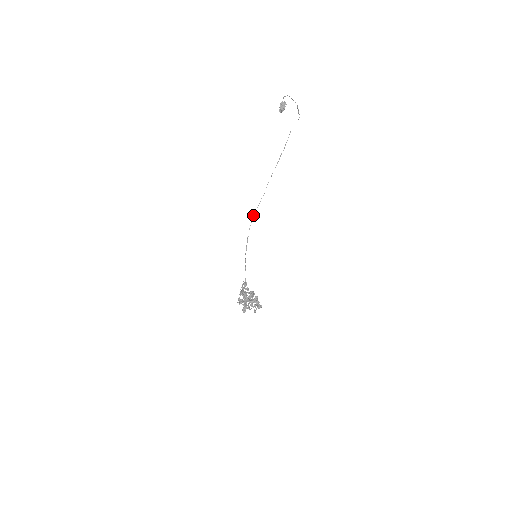
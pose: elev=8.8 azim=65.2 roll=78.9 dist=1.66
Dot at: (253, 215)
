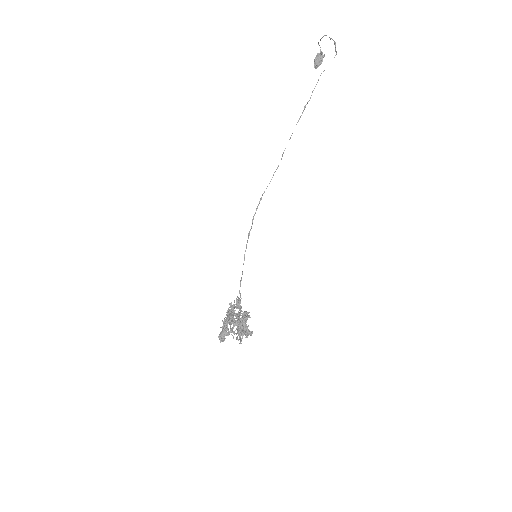
Dot at: (260, 198)
